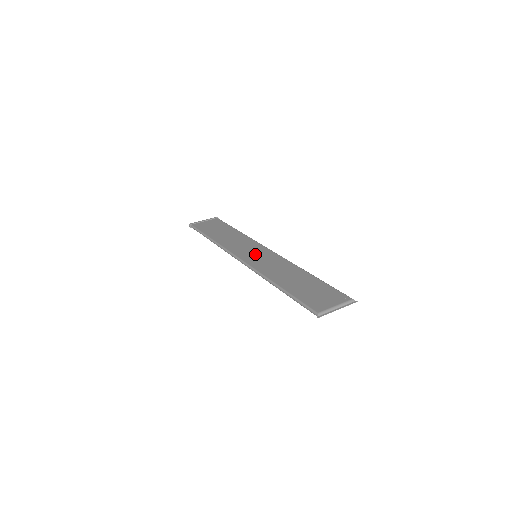
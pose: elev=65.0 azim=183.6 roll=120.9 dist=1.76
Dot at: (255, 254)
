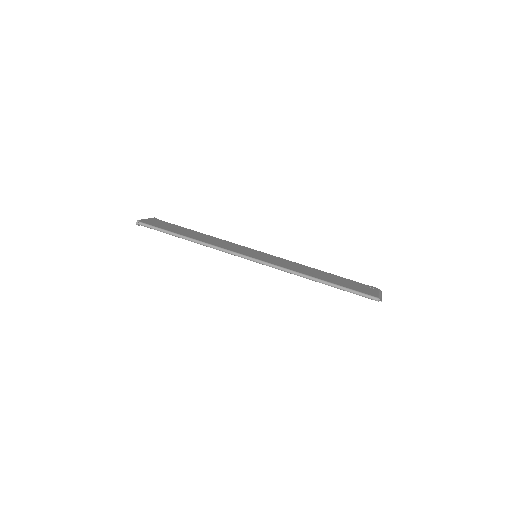
Dot at: (256, 254)
